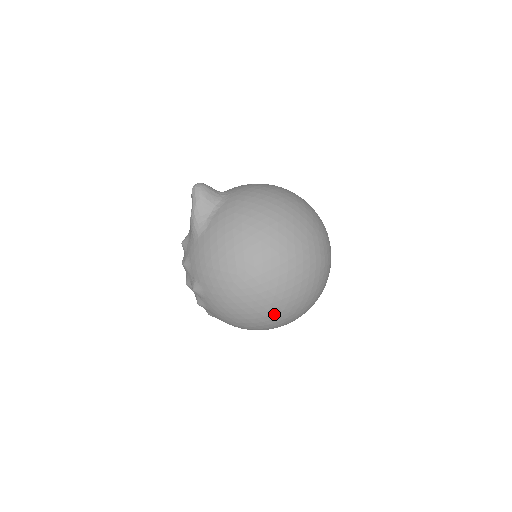
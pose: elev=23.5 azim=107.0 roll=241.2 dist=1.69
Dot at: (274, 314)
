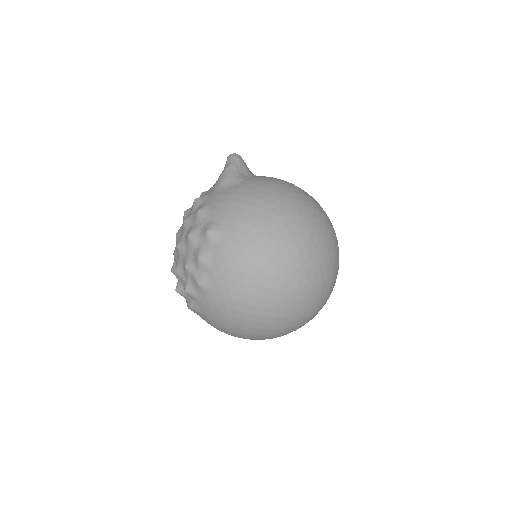
Dot at: (297, 282)
